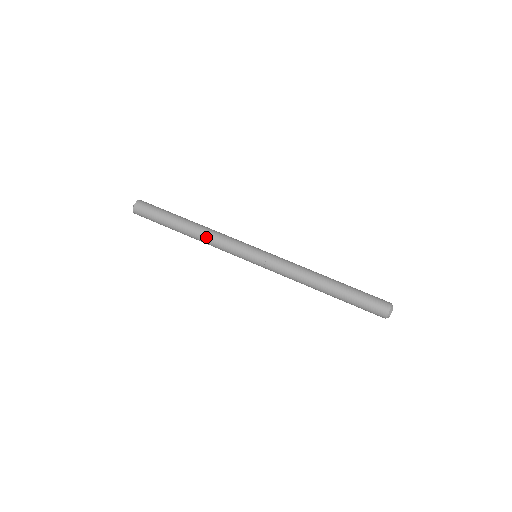
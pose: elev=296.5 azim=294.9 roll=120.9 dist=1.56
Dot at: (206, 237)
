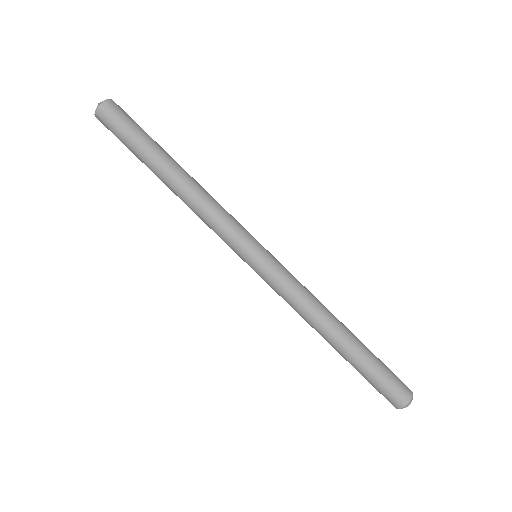
Dot at: (189, 207)
